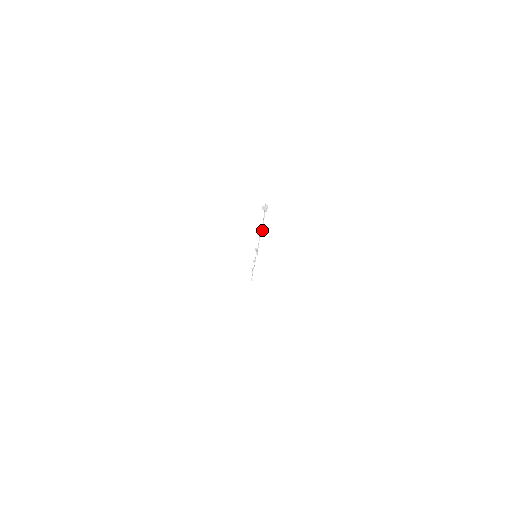
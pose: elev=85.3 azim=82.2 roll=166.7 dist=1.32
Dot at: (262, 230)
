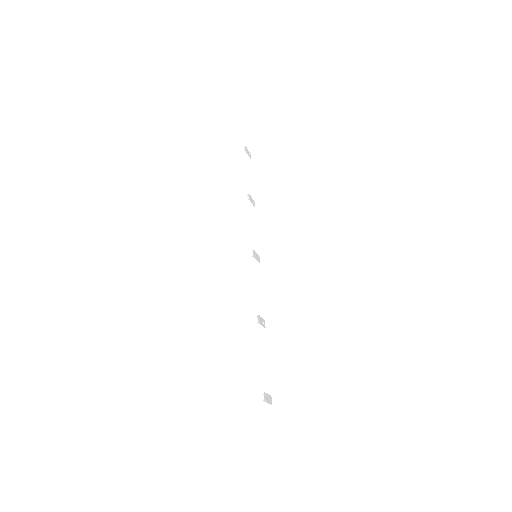
Dot at: occluded
